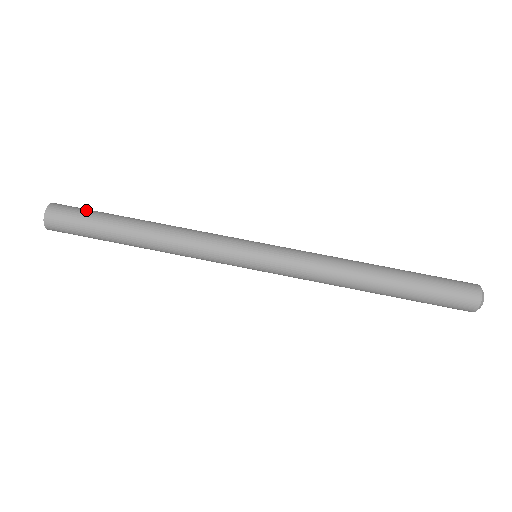
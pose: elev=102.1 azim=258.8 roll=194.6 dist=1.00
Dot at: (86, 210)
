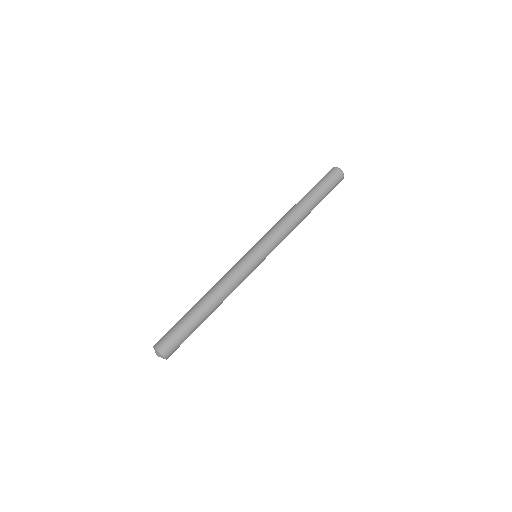
Dot at: (175, 331)
